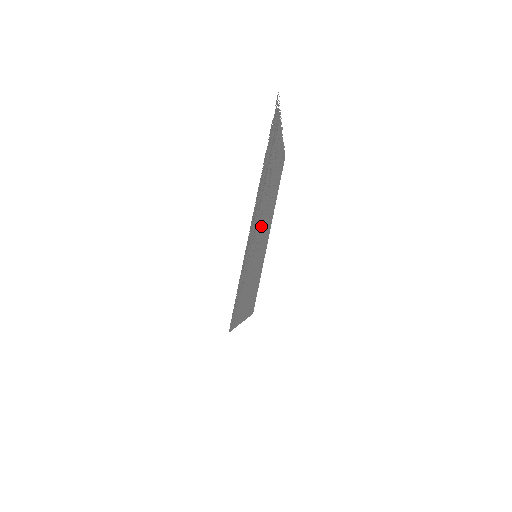
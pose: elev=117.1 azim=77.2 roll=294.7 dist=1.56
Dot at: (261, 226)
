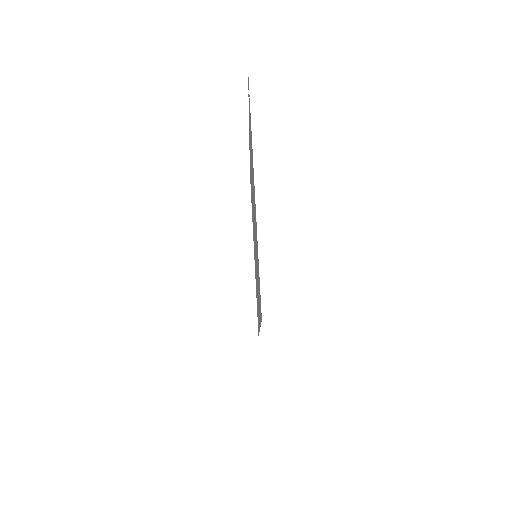
Dot at: occluded
